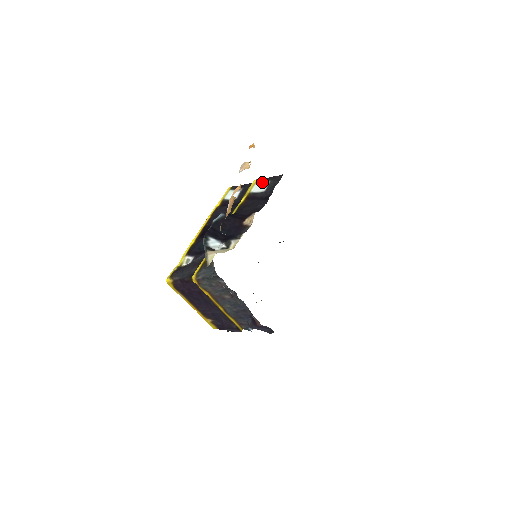
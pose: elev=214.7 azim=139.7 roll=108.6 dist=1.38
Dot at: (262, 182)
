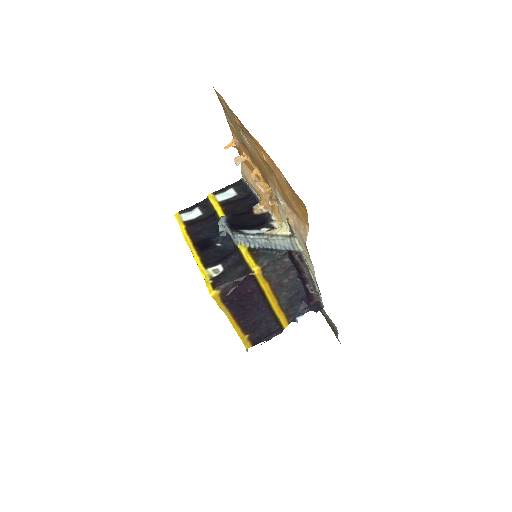
Dot at: (222, 192)
